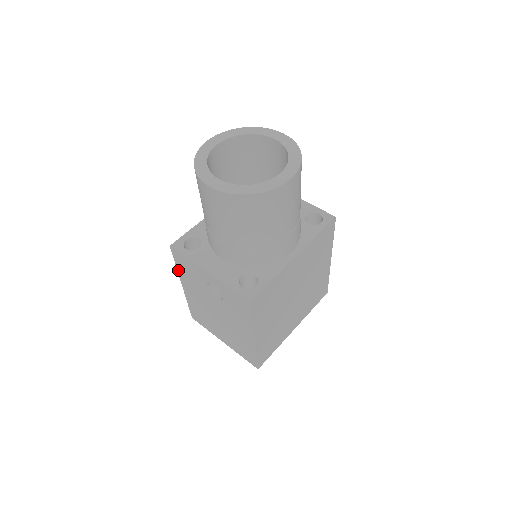
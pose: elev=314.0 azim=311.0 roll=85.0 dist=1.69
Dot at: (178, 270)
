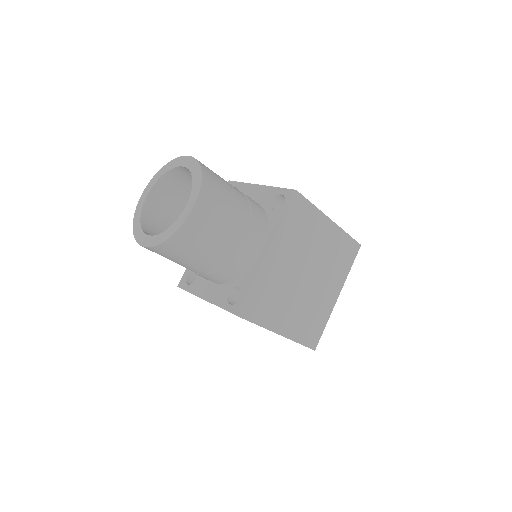
Dot at: occluded
